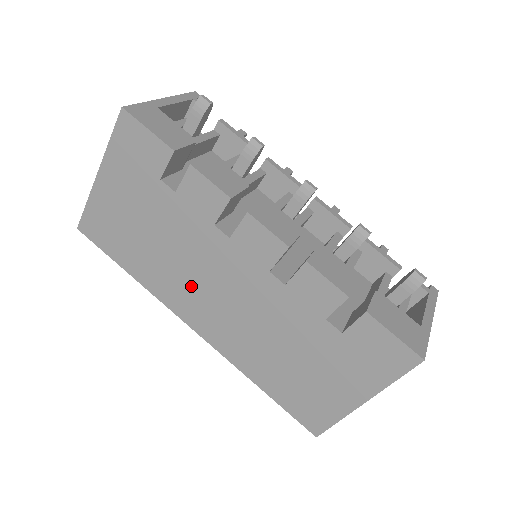
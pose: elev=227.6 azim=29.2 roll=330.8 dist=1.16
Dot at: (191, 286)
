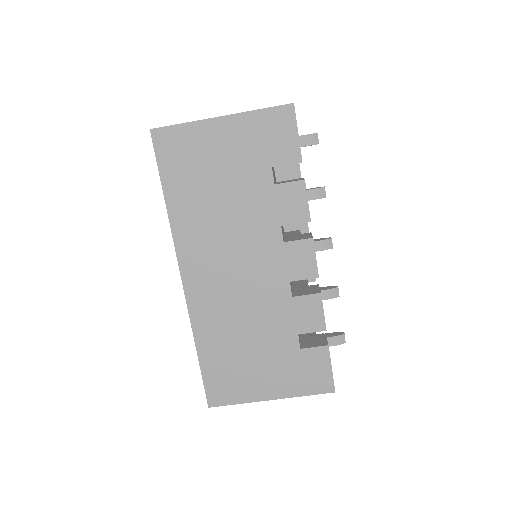
Dot at: (216, 248)
